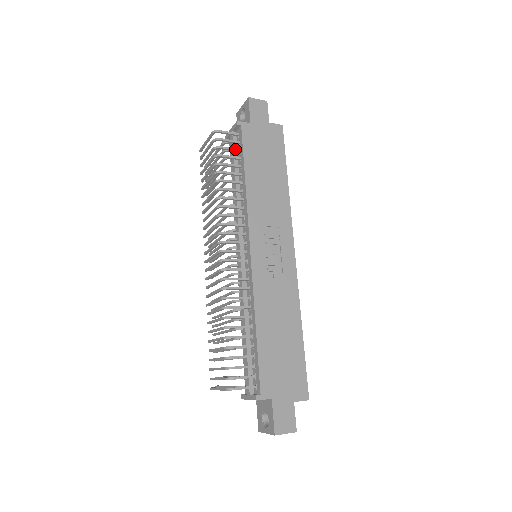
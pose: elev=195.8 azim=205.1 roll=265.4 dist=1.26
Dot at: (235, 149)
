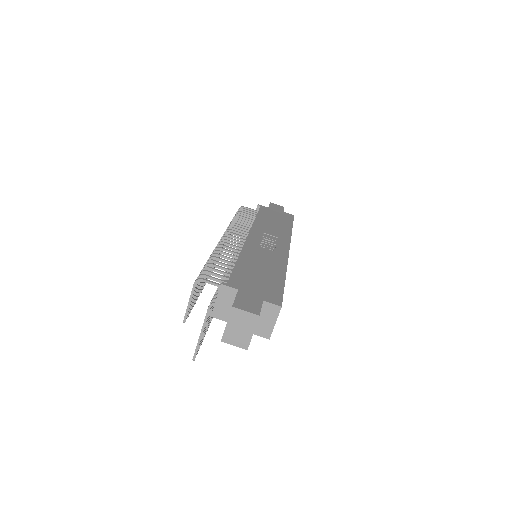
Dot at: (253, 213)
